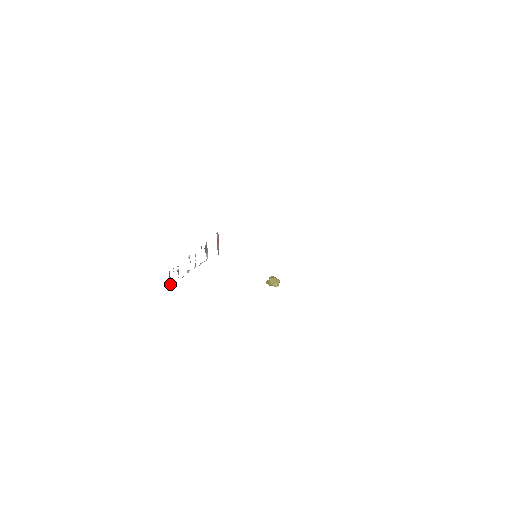
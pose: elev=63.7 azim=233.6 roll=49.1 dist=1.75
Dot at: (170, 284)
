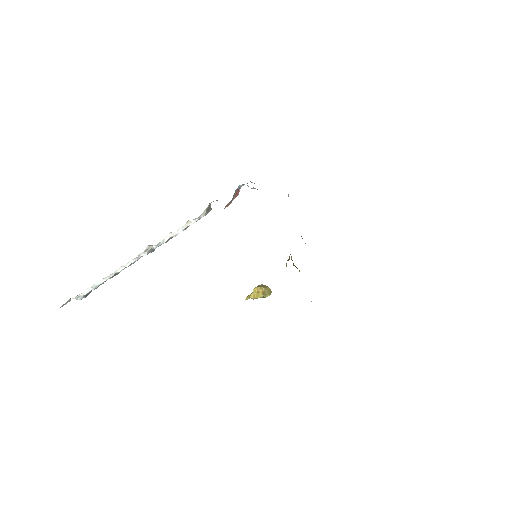
Dot at: (87, 290)
